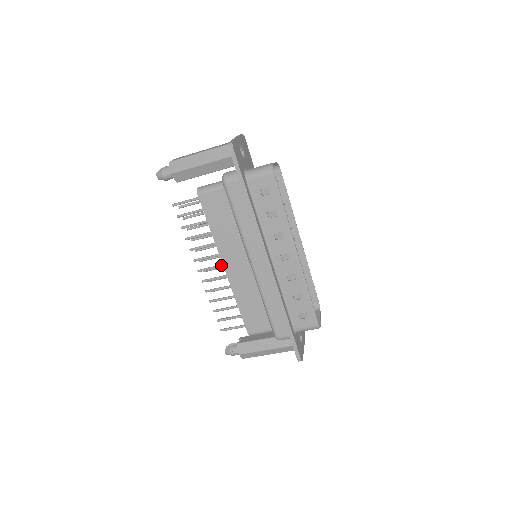
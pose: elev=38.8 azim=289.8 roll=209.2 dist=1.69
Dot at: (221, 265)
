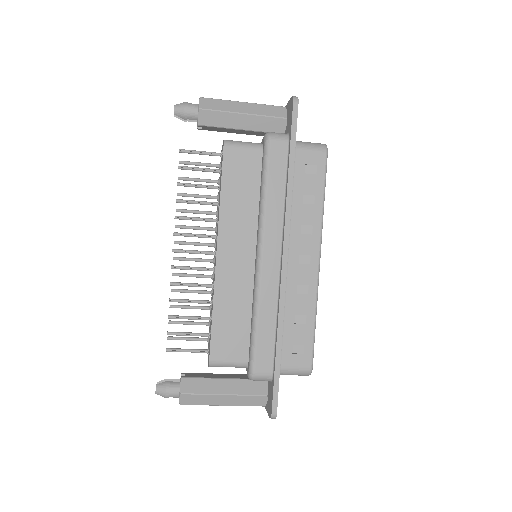
Dot at: (209, 251)
